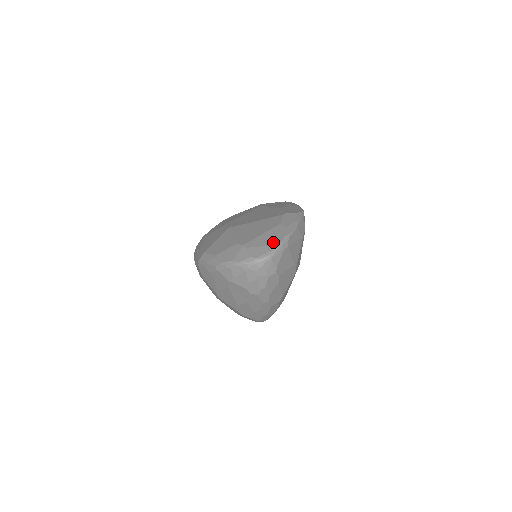
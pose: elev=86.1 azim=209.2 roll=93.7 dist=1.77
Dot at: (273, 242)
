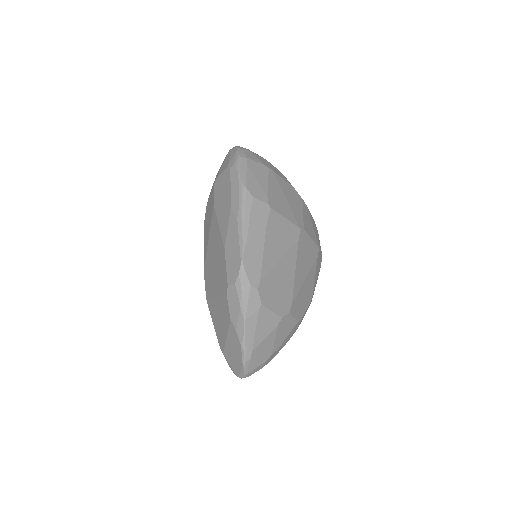
Dot at: (237, 357)
